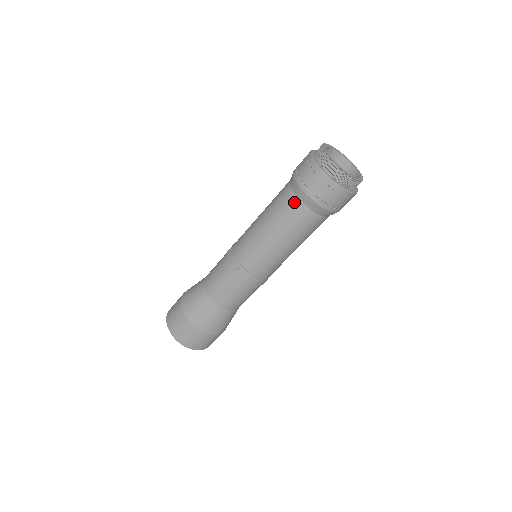
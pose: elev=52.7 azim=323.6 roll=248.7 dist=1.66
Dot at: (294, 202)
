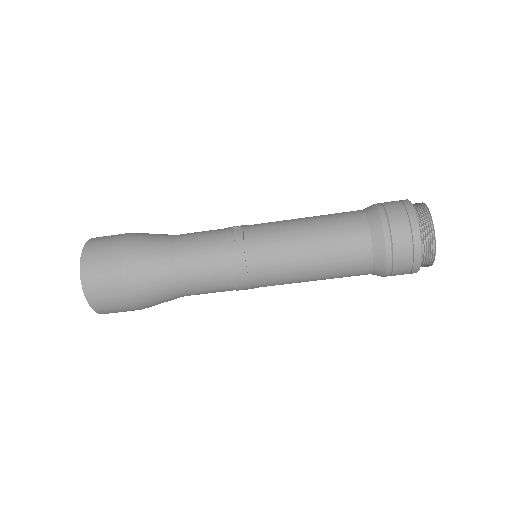
Dot at: (362, 233)
